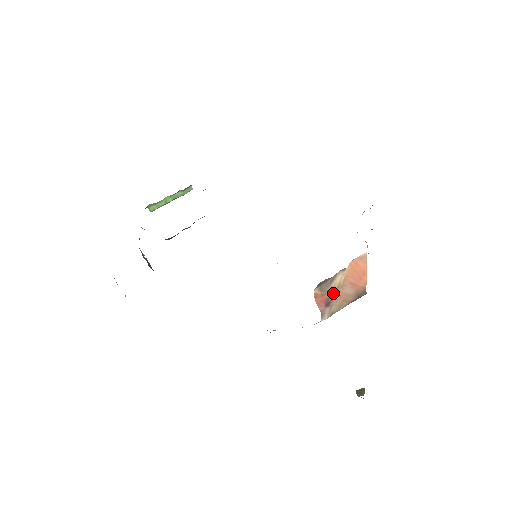
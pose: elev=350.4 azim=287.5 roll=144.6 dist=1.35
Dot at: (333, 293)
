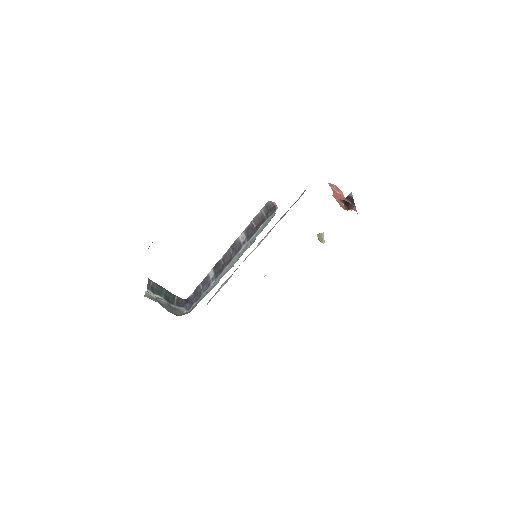
Dot at: occluded
